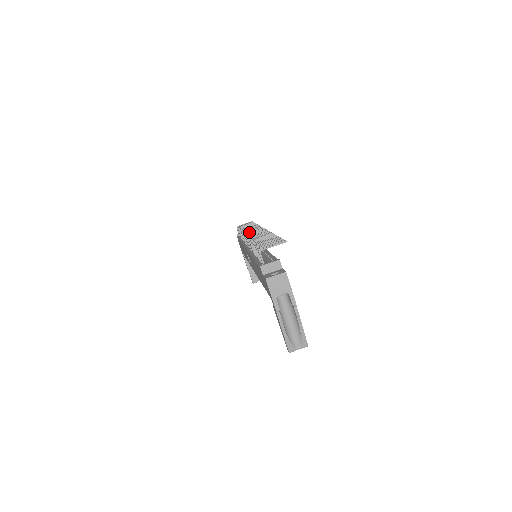
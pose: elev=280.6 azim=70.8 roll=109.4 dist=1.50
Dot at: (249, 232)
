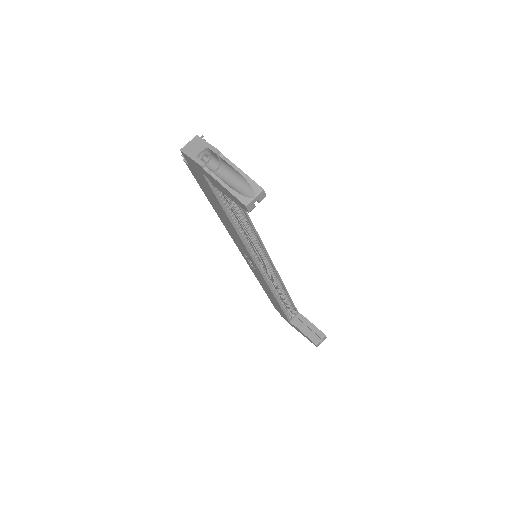
Dot at: occluded
